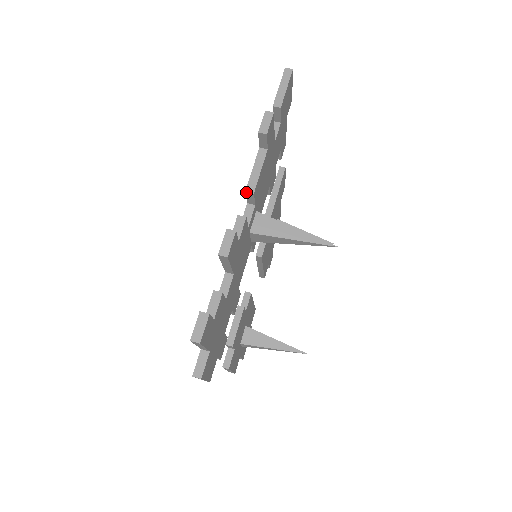
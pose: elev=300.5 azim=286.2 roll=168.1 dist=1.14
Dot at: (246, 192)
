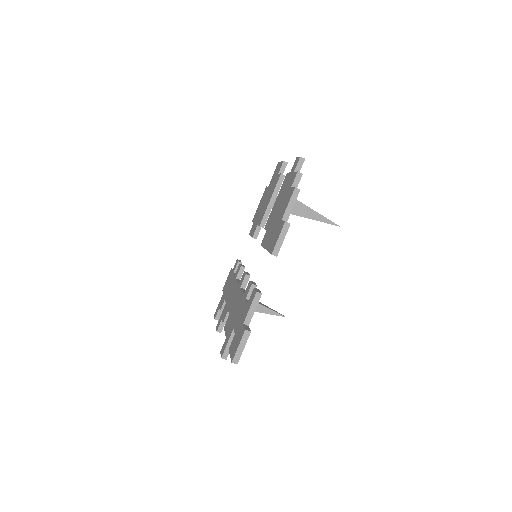
Dot at: (224, 328)
